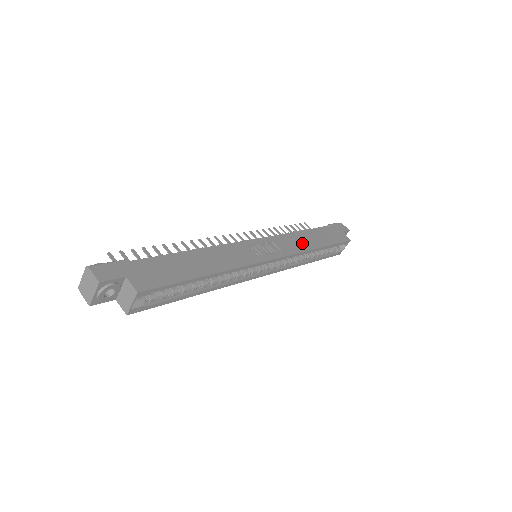
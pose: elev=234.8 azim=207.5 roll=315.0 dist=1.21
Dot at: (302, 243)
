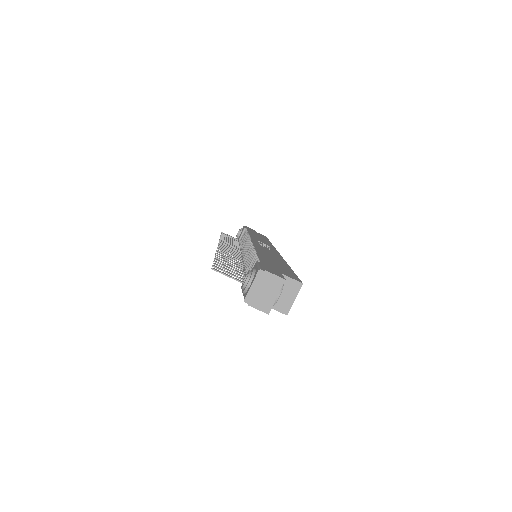
Dot at: (263, 240)
